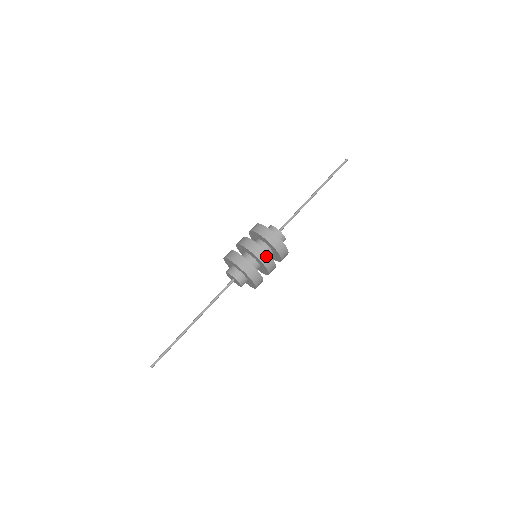
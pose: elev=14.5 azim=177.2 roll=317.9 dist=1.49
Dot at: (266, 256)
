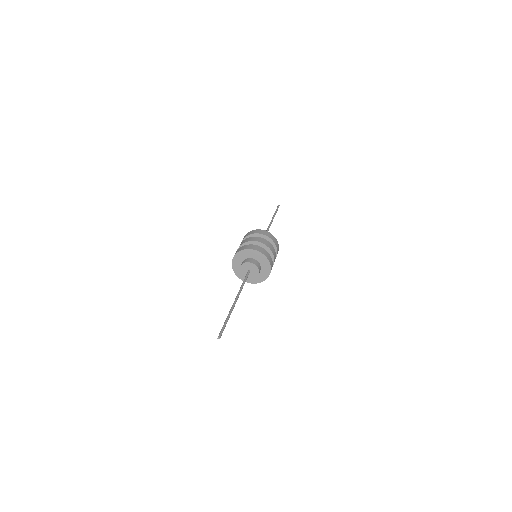
Dot at: (269, 244)
